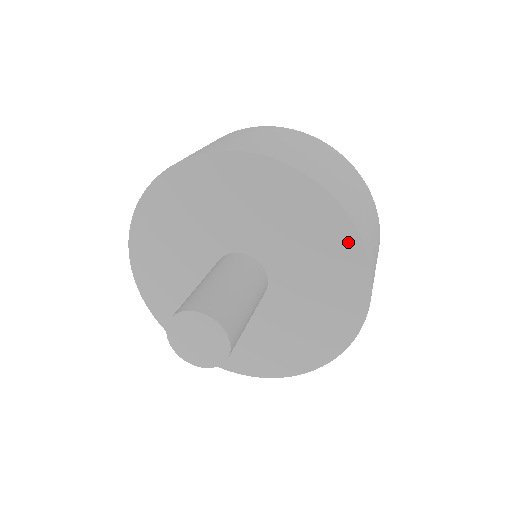
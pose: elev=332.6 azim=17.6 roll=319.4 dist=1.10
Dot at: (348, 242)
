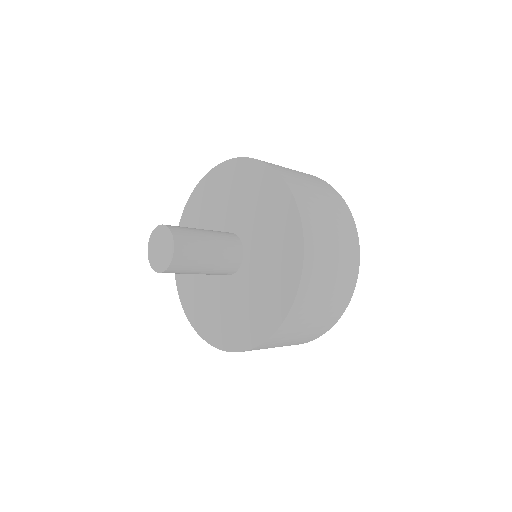
Dot at: (289, 291)
